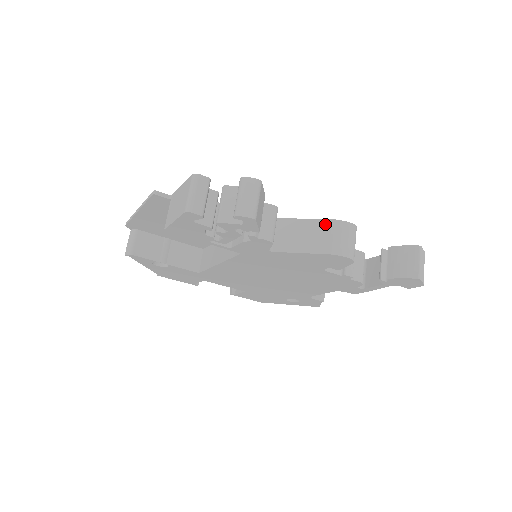
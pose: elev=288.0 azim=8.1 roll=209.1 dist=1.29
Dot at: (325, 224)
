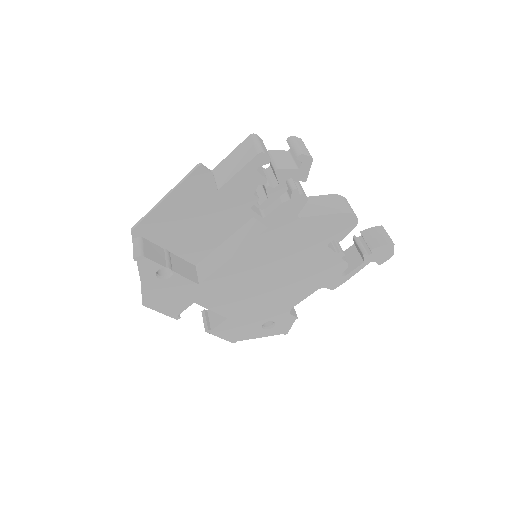
Dot at: (330, 197)
